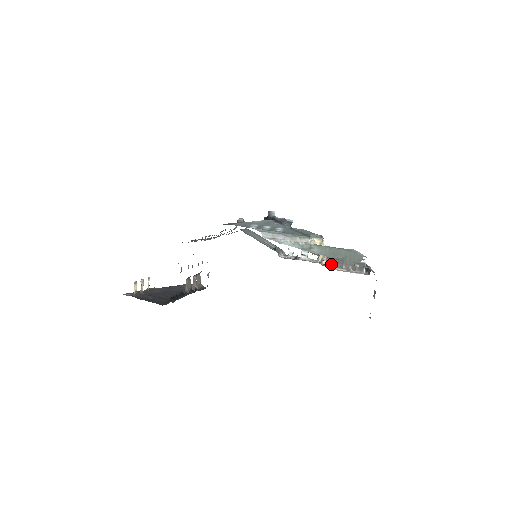
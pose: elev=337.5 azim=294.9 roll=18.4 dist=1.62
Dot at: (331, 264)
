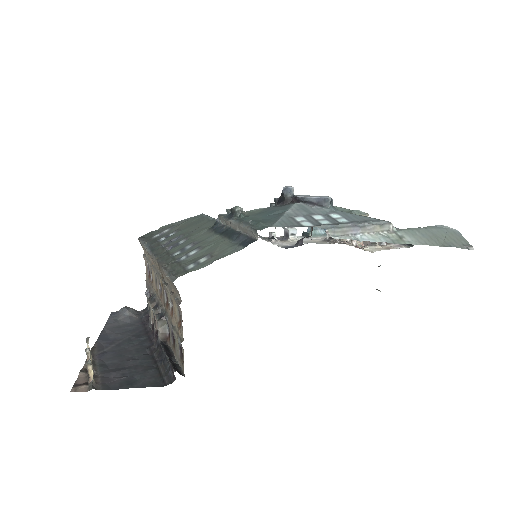
Dot at: occluded
